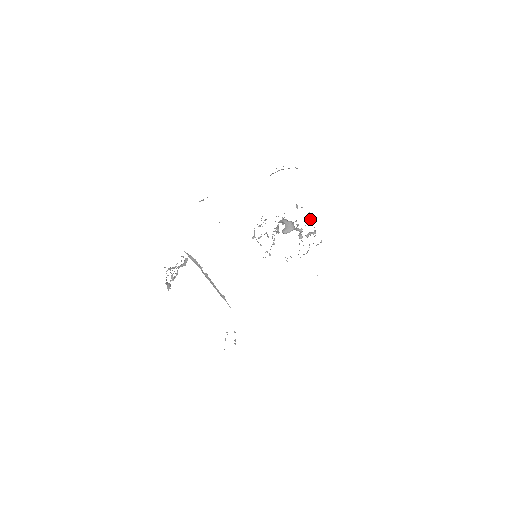
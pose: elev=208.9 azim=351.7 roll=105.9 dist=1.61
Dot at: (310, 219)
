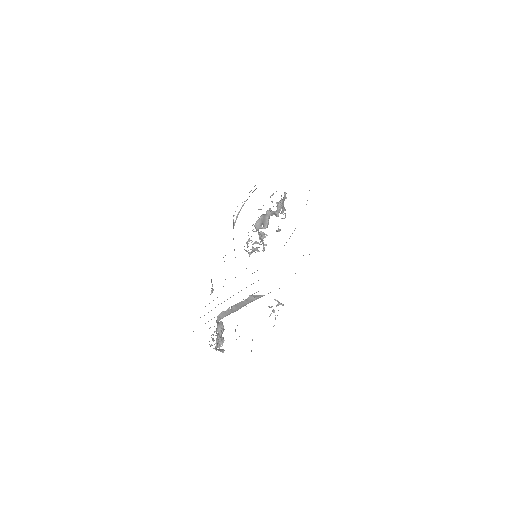
Dot at: occluded
